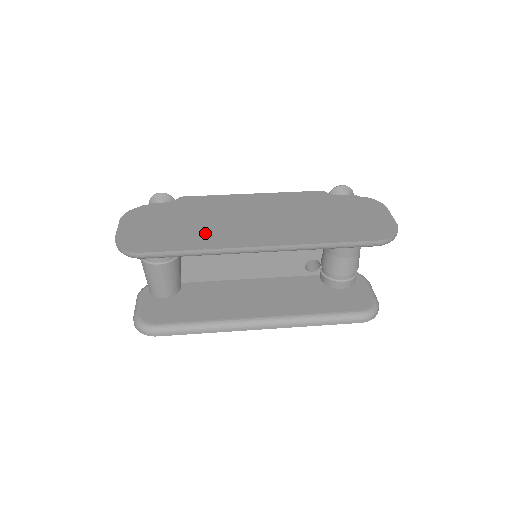
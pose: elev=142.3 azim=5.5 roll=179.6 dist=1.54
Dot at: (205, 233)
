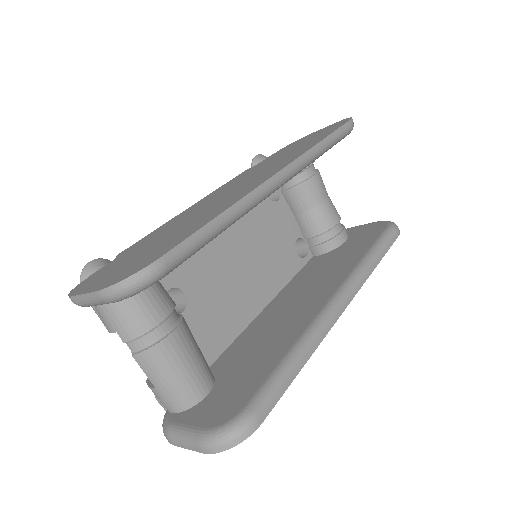
Dot at: (204, 215)
